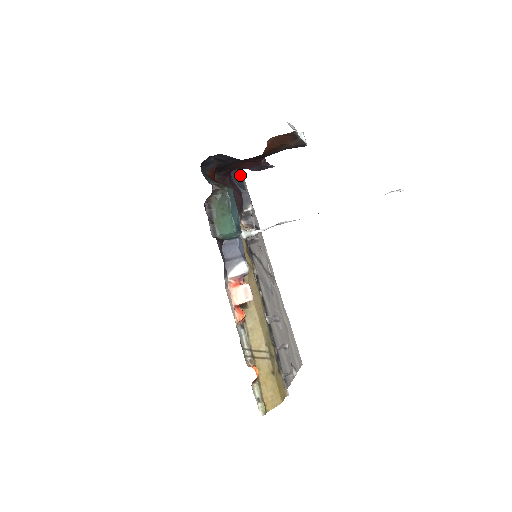
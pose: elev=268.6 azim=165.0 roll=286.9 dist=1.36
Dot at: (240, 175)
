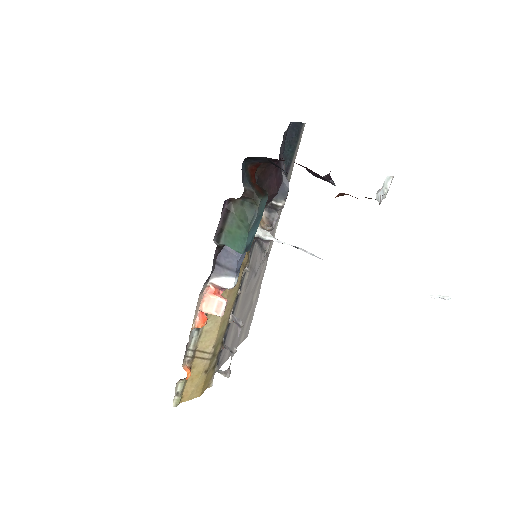
Dot at: (299, 131)
